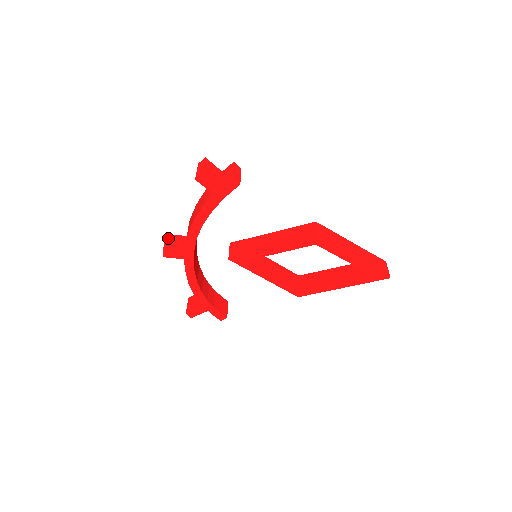
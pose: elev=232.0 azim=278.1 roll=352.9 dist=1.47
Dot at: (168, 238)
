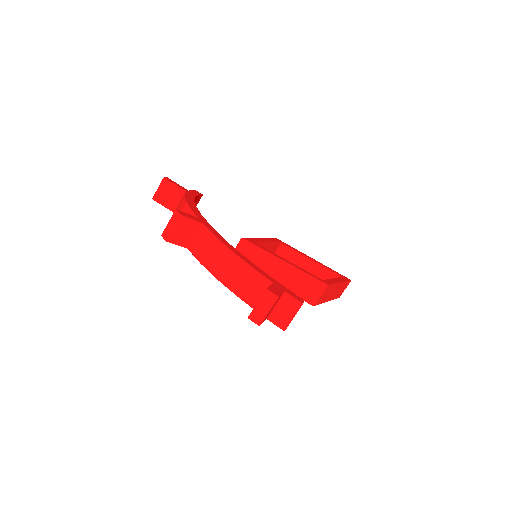
Dot at: (179, 223)
